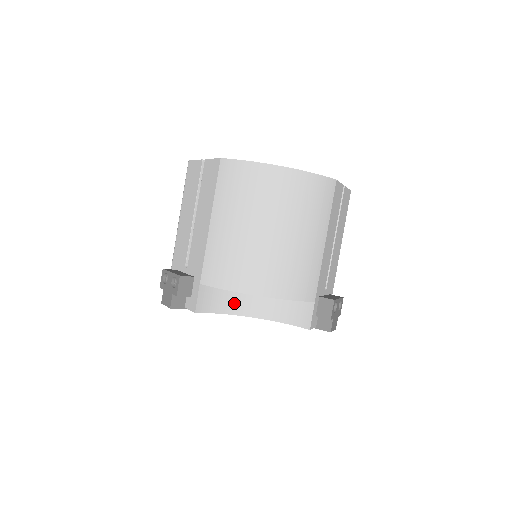
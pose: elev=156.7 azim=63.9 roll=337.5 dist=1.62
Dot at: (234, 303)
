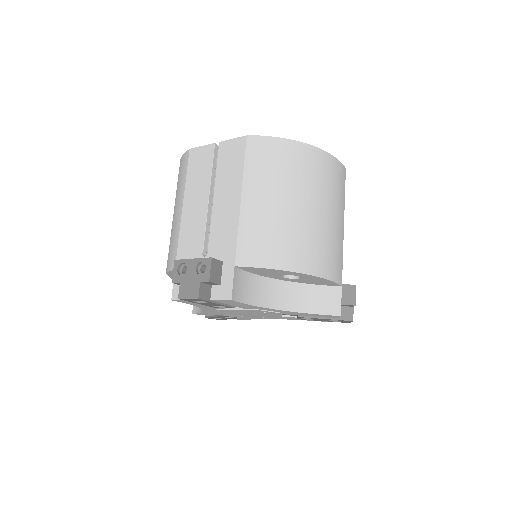
Dot at: (261, 294)
